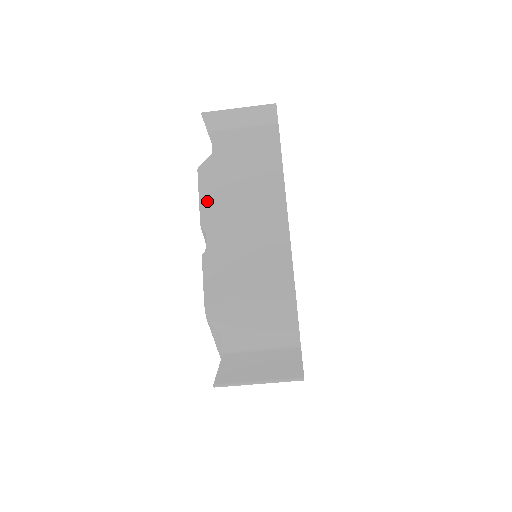
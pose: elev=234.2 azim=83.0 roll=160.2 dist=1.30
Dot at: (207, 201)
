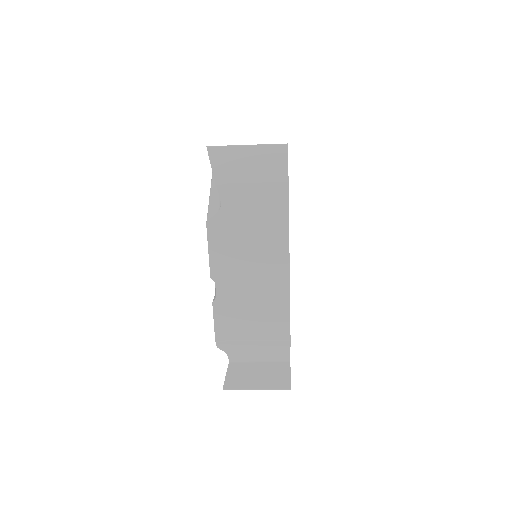
Dot at: (216, 256)
